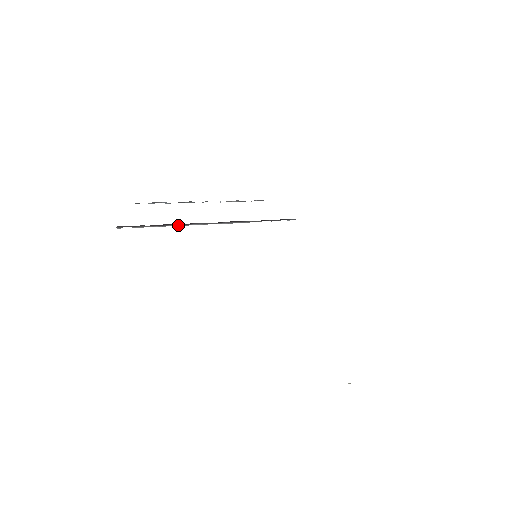
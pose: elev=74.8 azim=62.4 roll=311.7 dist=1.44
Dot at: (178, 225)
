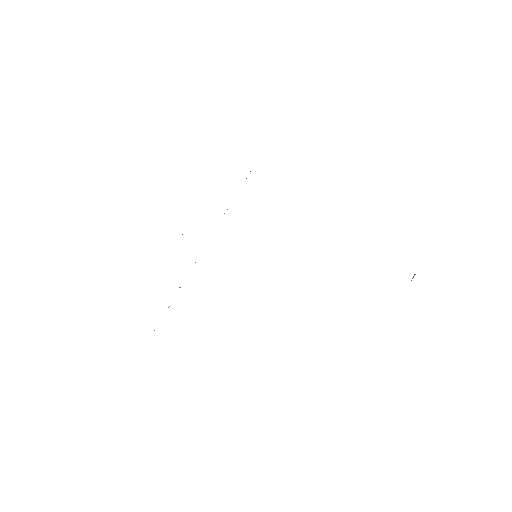
Dot at: occluded
